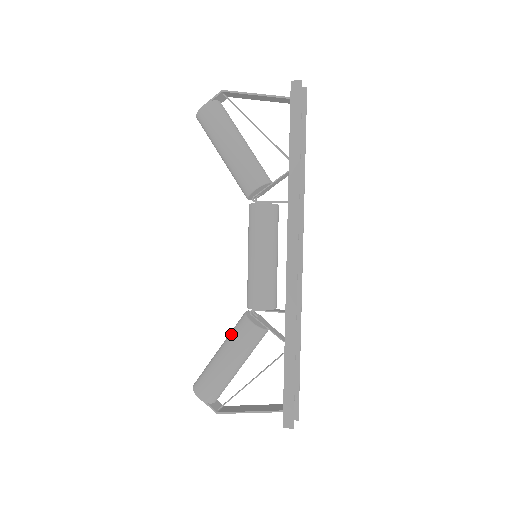
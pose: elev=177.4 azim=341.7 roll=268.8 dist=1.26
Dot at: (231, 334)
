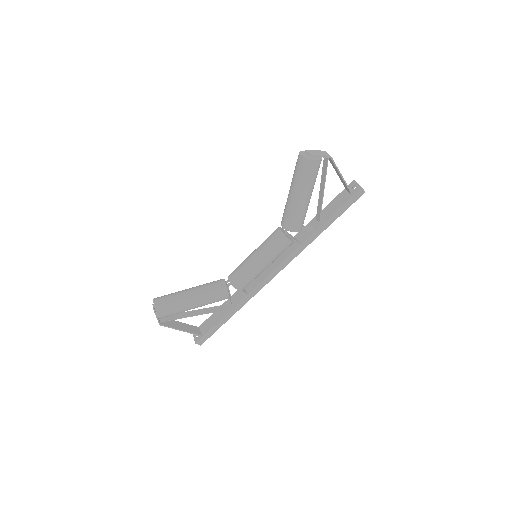
Dot at: (209, 292)
